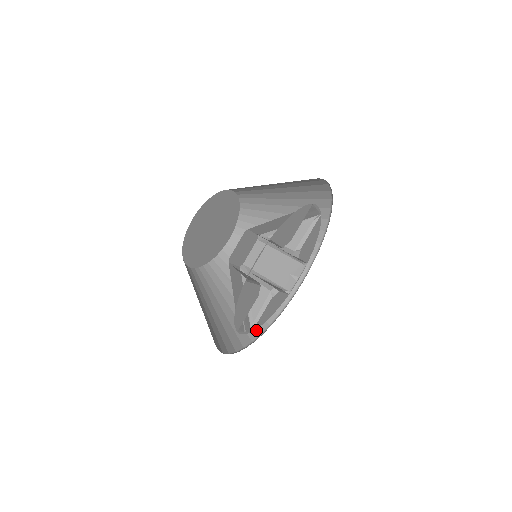
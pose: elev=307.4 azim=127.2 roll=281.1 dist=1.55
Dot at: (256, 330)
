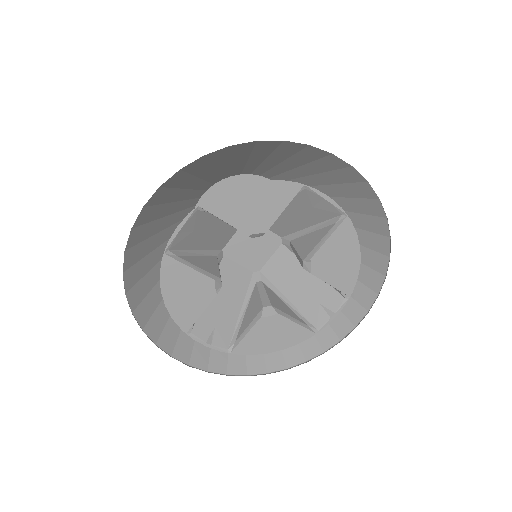
Dot at: (264, 365)
